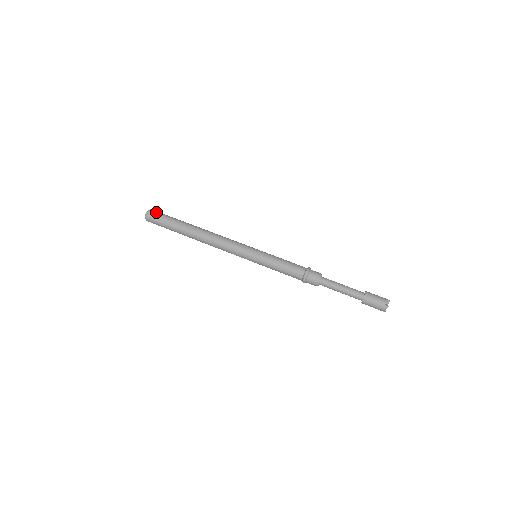
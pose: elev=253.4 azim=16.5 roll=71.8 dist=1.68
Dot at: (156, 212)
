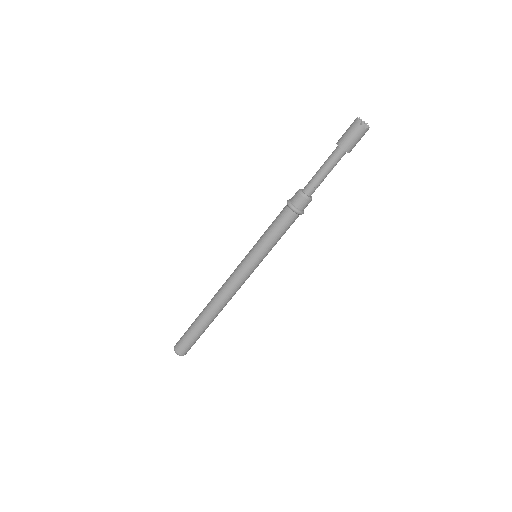
Dot at: occluded
